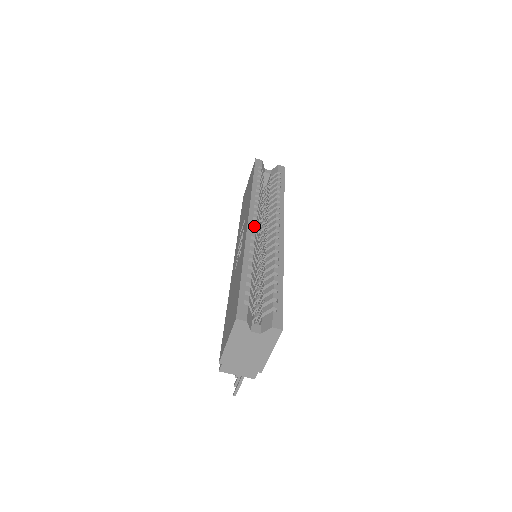
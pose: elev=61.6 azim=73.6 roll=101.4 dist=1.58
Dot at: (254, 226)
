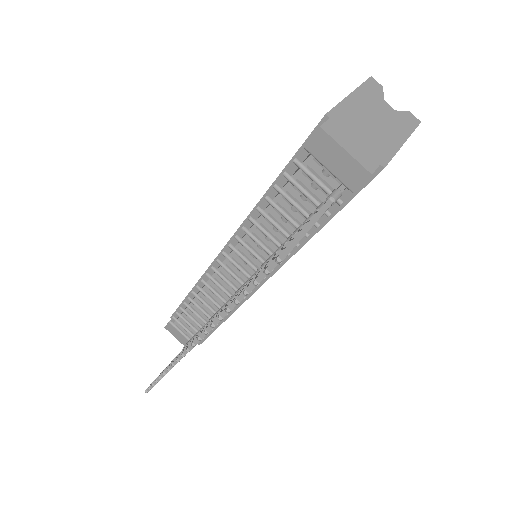
Dot at: occluded
